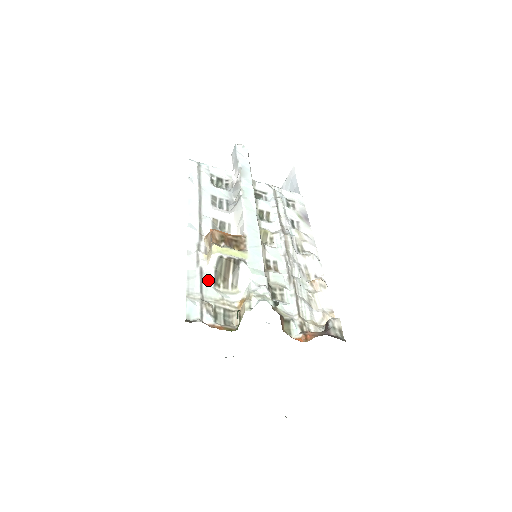
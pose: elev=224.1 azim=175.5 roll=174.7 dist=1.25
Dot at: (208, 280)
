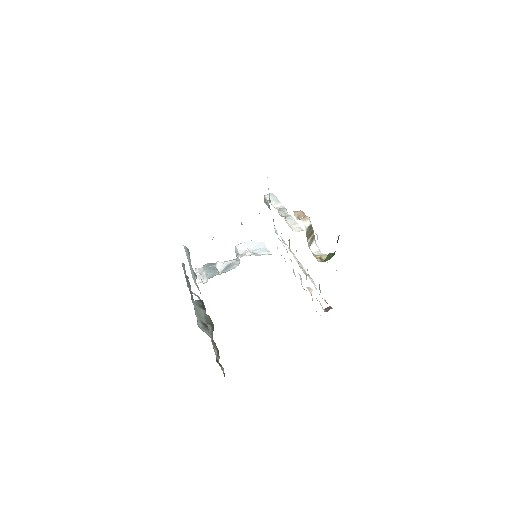
Dot at: occluded
